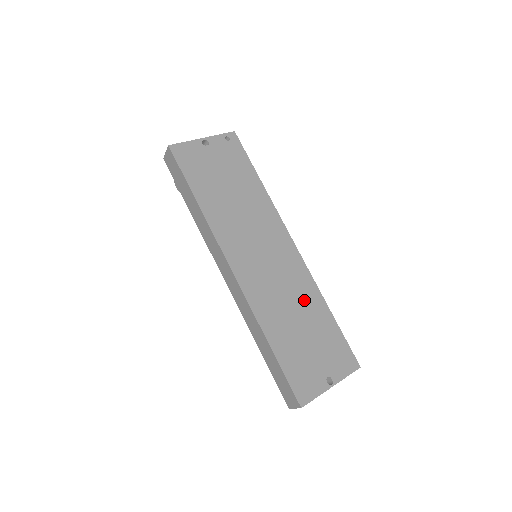
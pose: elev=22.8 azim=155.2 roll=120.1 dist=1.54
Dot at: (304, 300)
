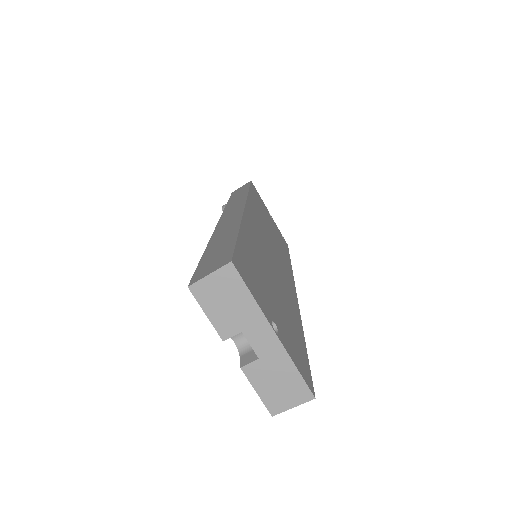
Dot at: (286, 295)
